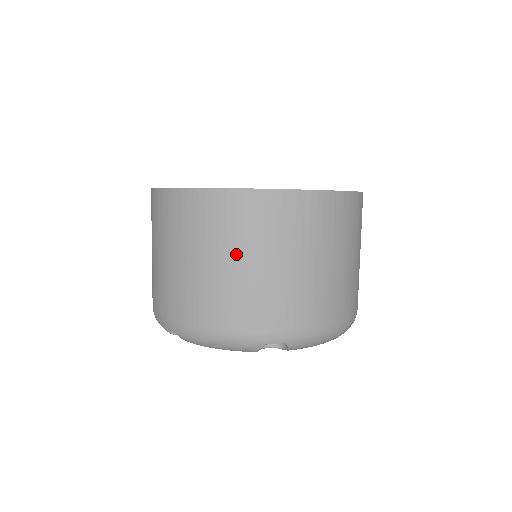
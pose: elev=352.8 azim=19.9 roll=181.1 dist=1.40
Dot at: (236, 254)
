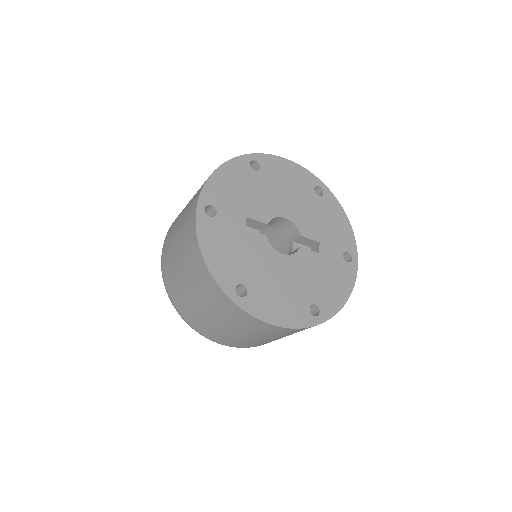
Dot at: (270, 338)
